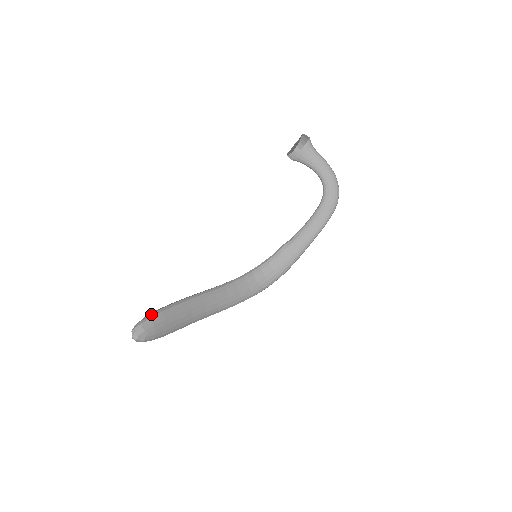
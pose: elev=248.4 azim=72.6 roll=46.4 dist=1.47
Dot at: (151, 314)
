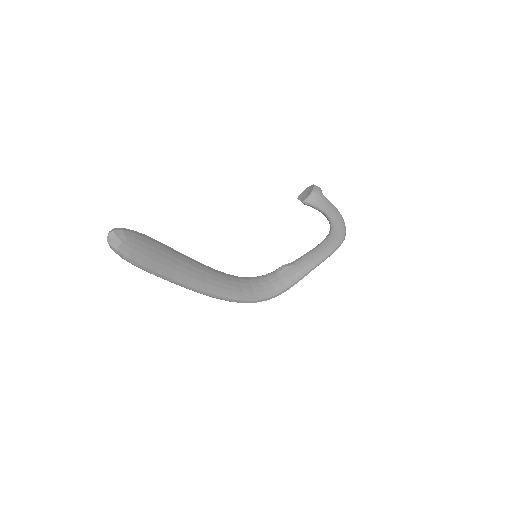
Dot at: (136, 231)
